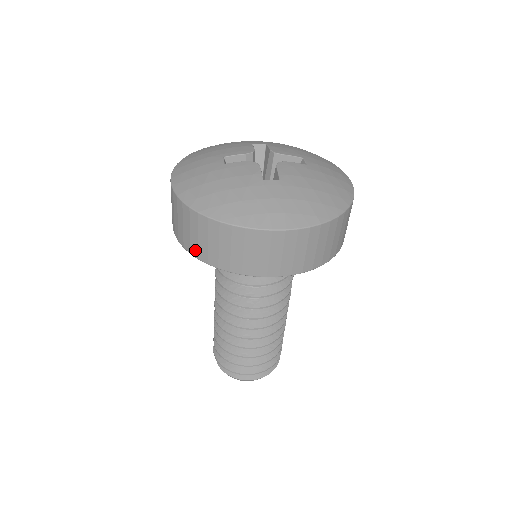
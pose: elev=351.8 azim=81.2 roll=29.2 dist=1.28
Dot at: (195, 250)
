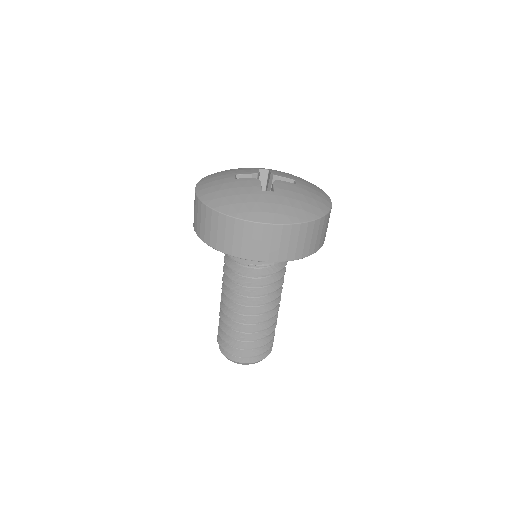
Dot at: (208, 239)
